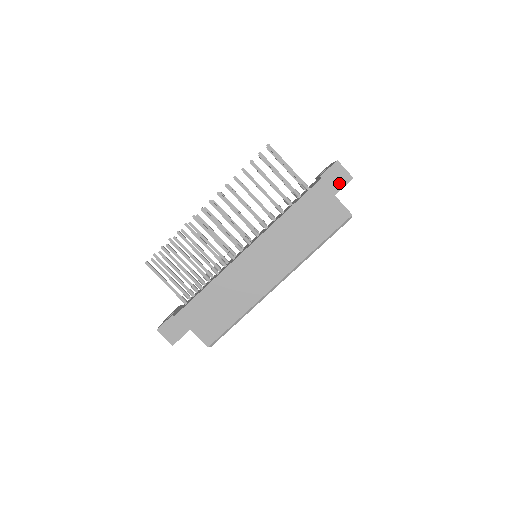
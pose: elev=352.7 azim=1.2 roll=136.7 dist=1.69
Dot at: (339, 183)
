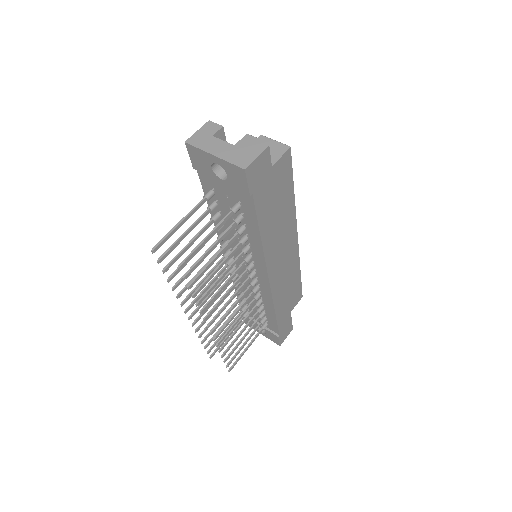
Dot at: (265, 168)
